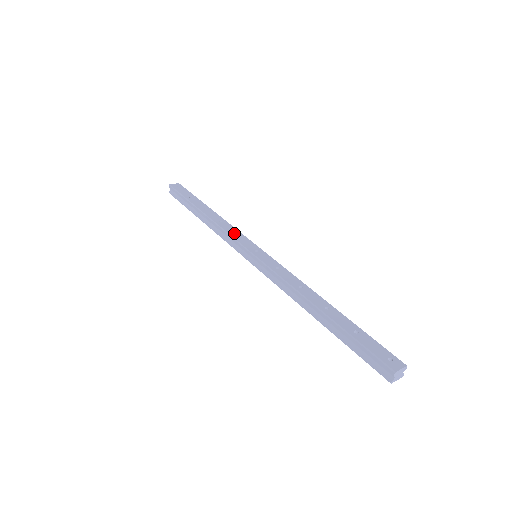
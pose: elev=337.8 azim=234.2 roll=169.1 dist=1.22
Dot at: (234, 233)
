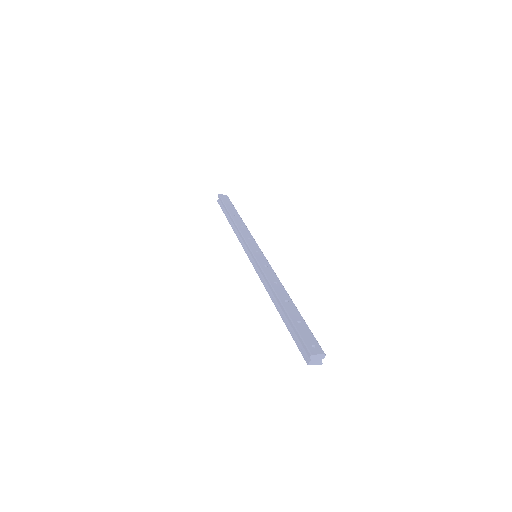
Dot at: (247, 236)
